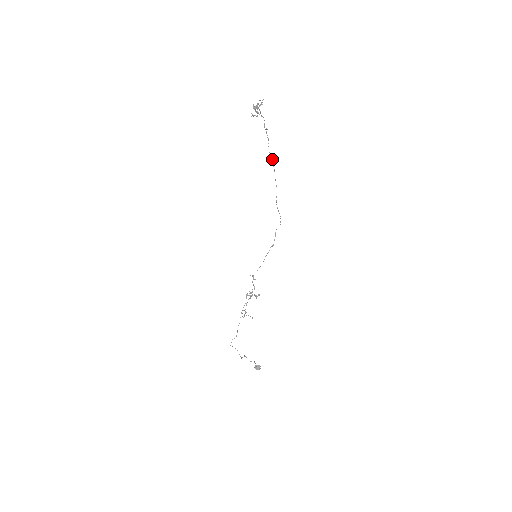
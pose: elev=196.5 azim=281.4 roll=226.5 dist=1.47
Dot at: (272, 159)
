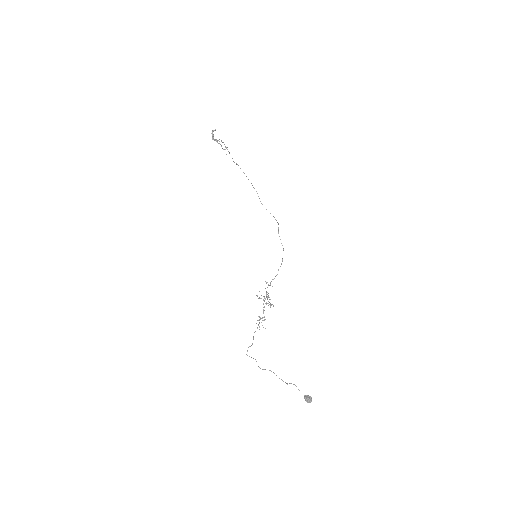
Dot at: occluded
